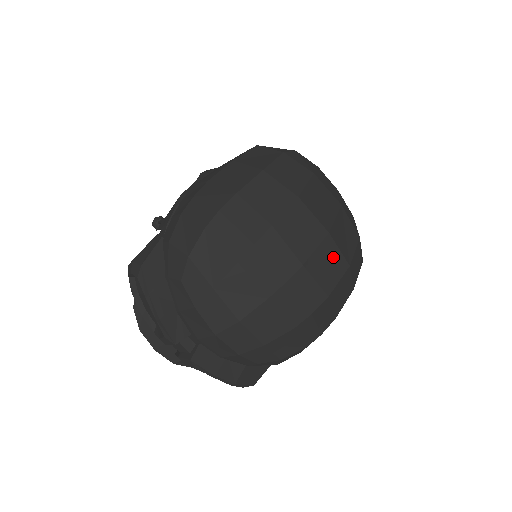
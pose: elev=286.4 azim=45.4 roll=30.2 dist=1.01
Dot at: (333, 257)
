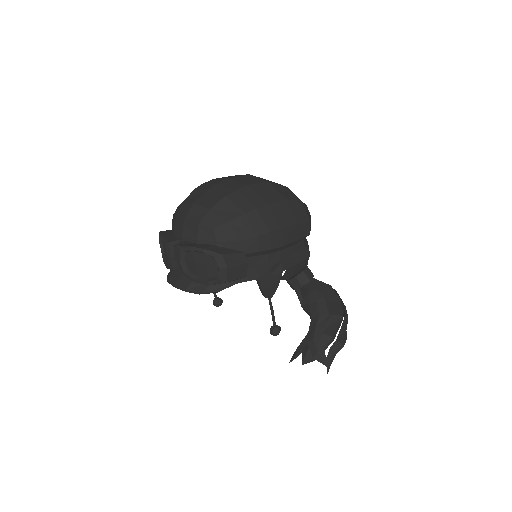
Dot at: (253, 179)
